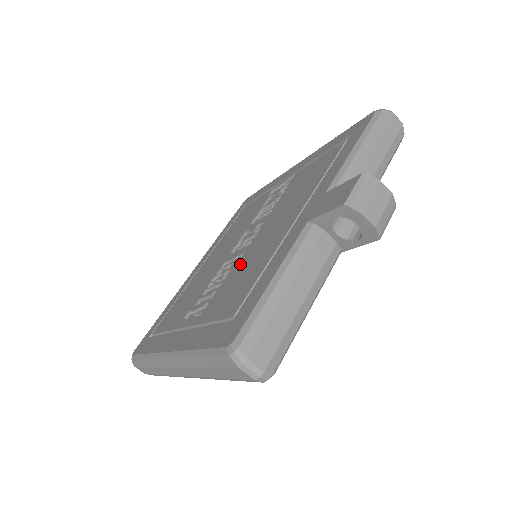
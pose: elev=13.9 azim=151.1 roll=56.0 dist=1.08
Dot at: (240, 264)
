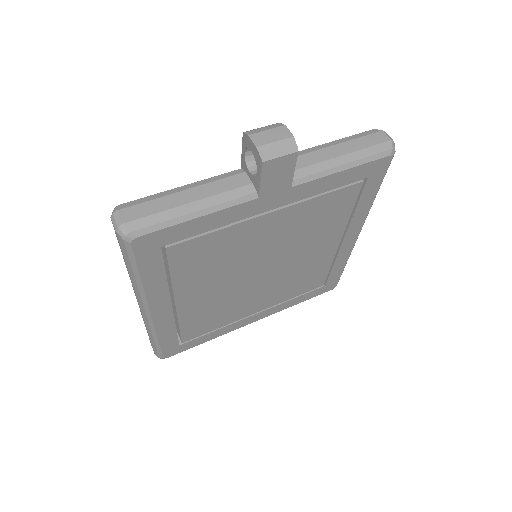
Dot at: occluded
